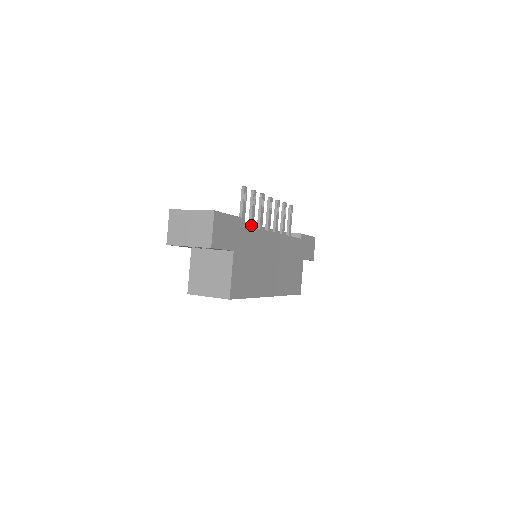
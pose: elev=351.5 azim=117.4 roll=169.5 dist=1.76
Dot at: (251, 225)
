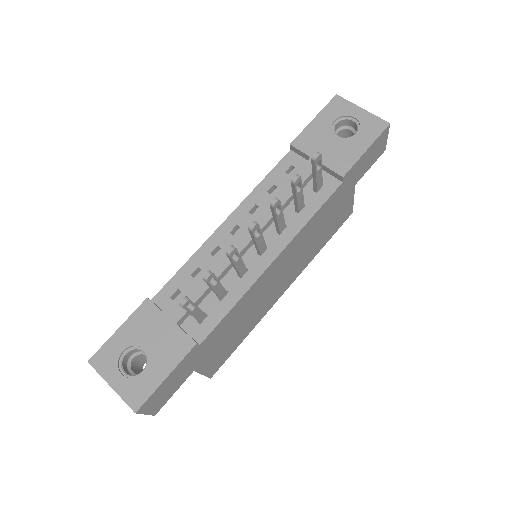
Dot at: (221, 297)
